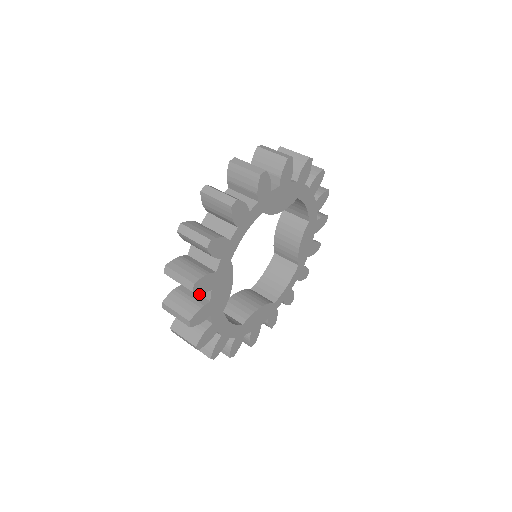
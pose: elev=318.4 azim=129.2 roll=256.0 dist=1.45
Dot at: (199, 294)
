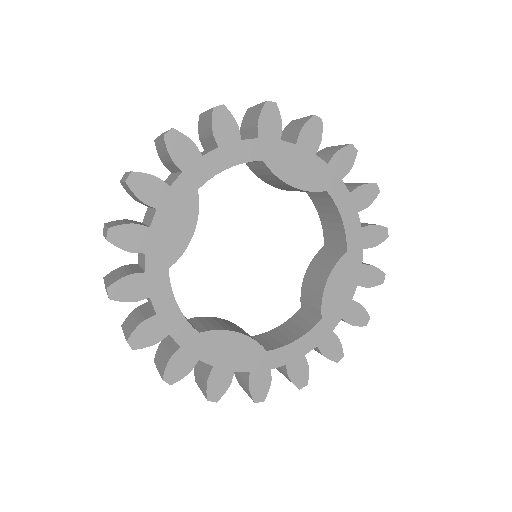
Dot at: (147, 225)
